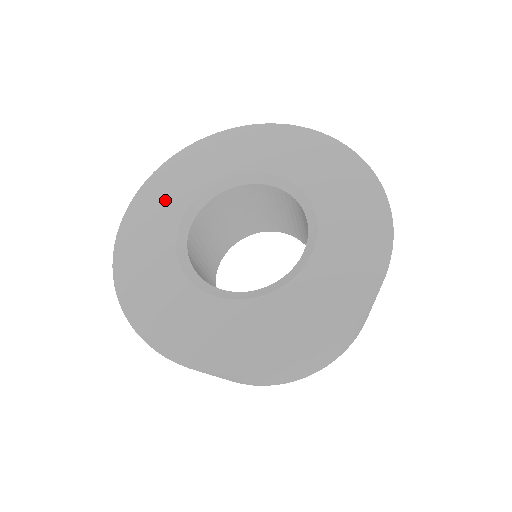
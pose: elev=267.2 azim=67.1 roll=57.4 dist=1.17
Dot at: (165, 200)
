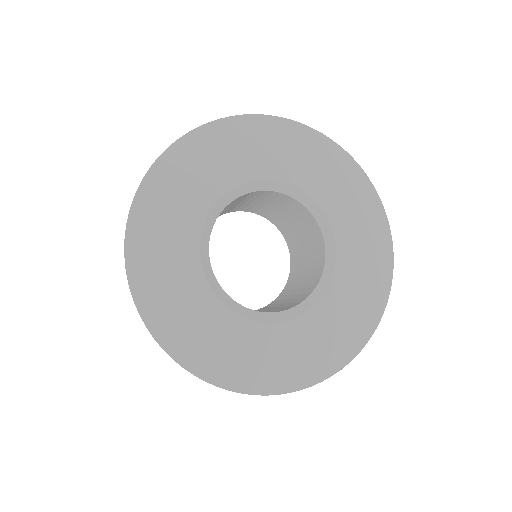
Dot at: (179, 298)
